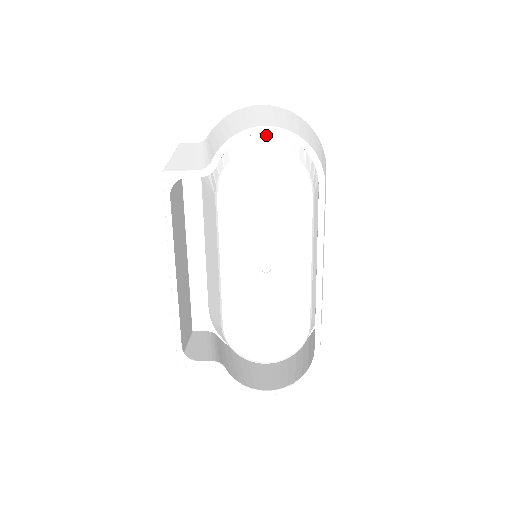
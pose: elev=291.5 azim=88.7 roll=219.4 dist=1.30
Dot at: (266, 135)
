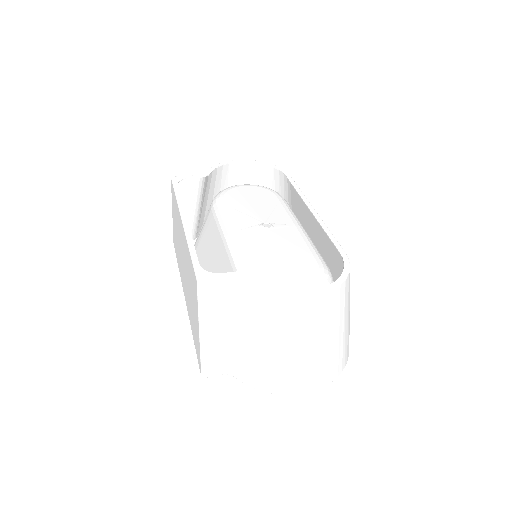
Dot at: occluded
